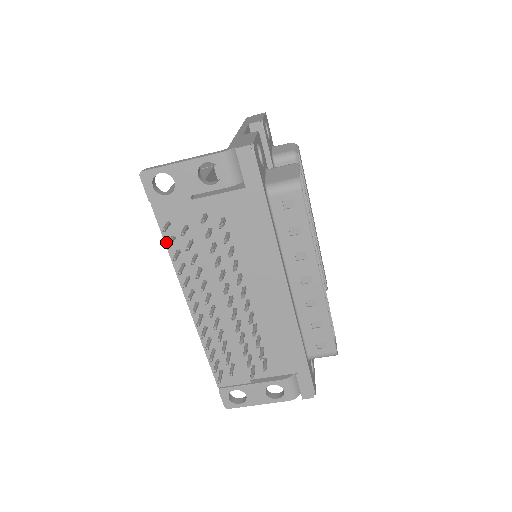
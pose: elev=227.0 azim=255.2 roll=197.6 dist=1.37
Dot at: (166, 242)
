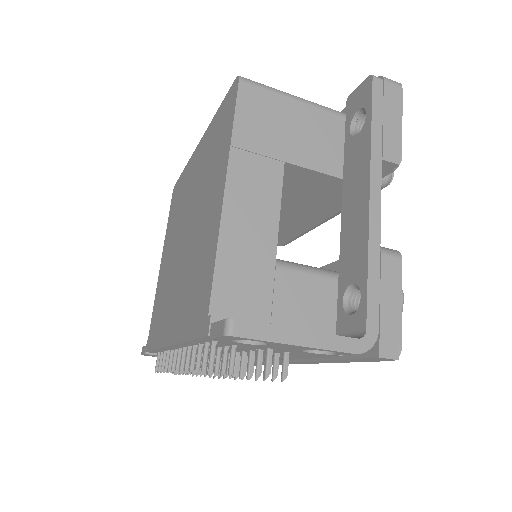
Dot at: (192, 341)
